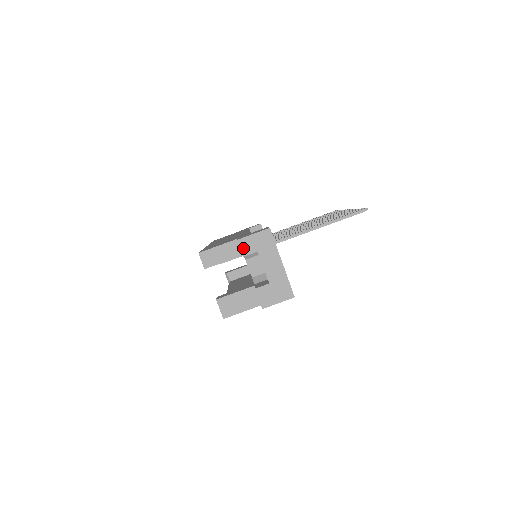
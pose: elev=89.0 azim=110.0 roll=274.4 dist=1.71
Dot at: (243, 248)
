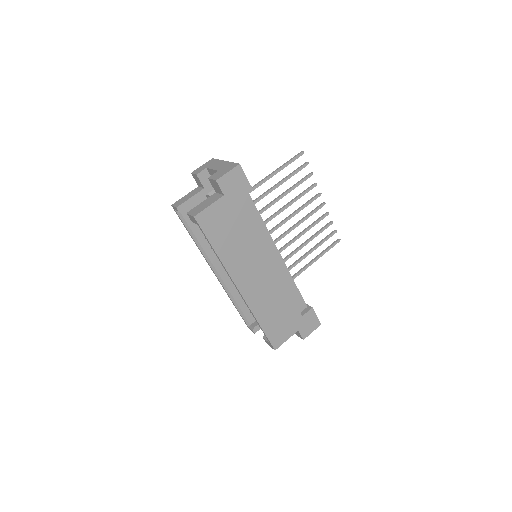
Dot at: (196, 173)
